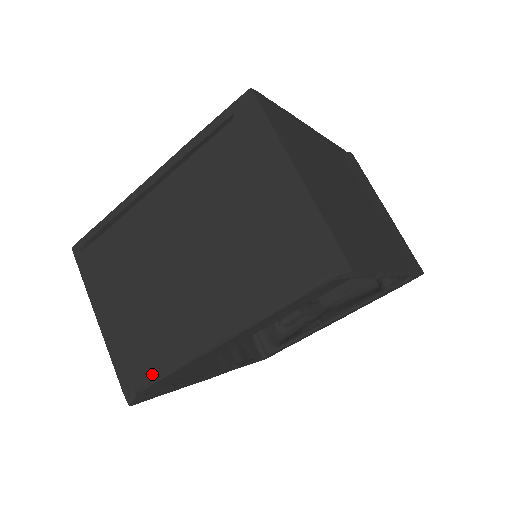
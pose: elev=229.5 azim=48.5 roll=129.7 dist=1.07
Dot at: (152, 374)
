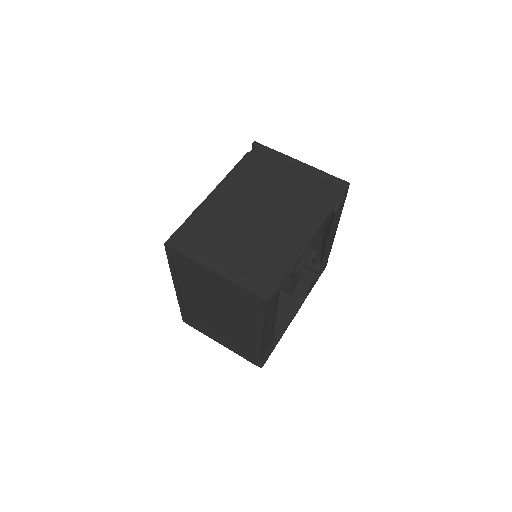
Dot at: (255, 356)
